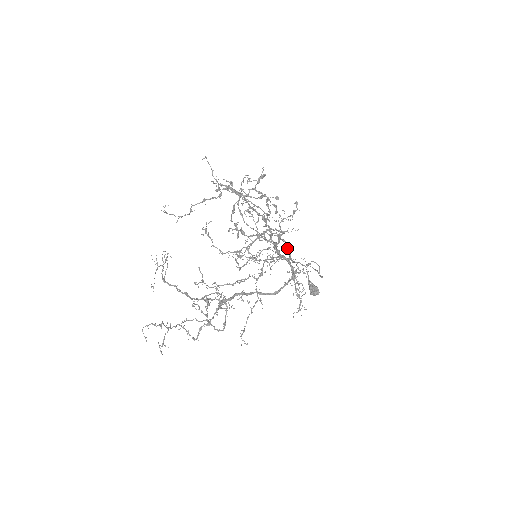
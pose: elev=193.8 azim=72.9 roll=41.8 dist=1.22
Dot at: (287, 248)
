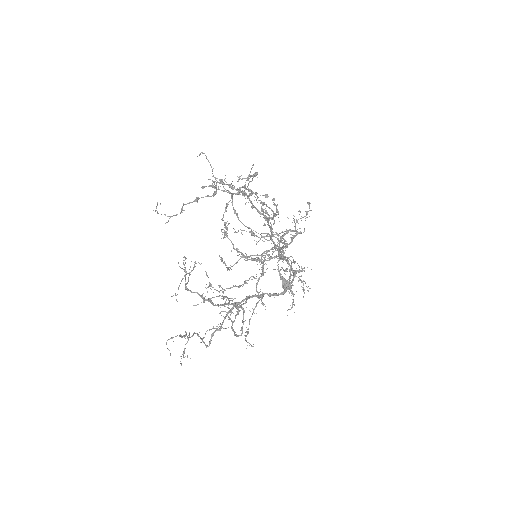
Dot at: occluded
